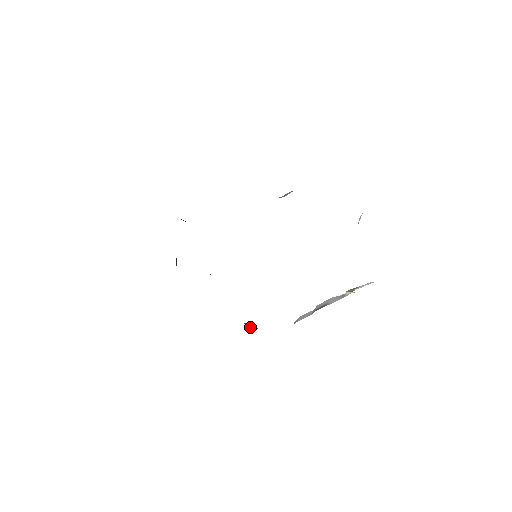
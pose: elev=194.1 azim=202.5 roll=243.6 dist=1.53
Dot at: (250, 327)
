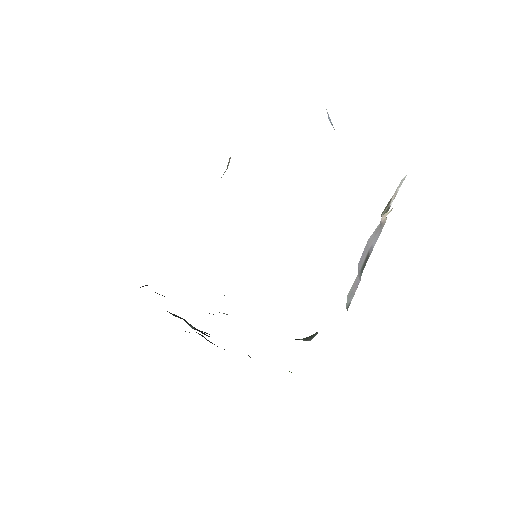
Dot at: (311, 339)
